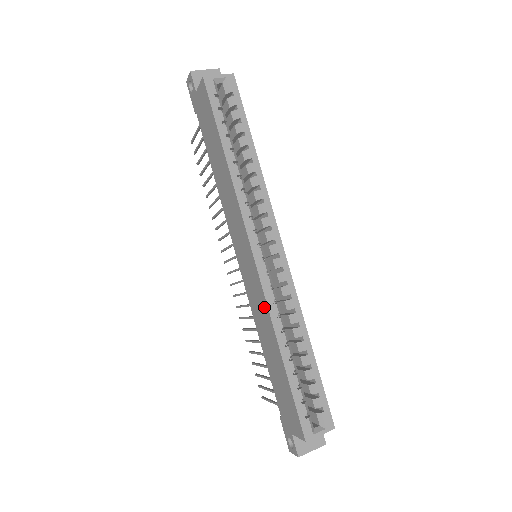
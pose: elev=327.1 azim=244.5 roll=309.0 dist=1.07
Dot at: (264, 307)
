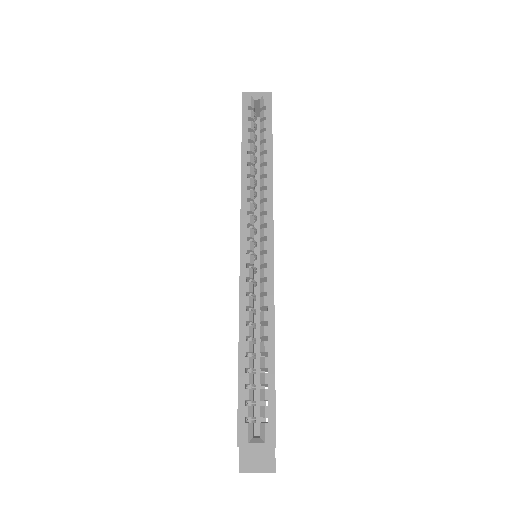
Dot at: occluded
